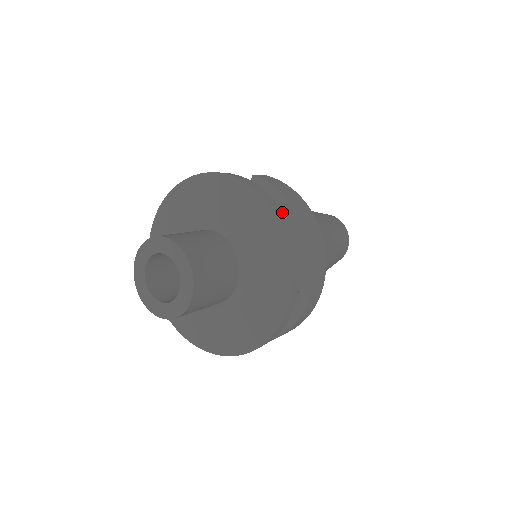
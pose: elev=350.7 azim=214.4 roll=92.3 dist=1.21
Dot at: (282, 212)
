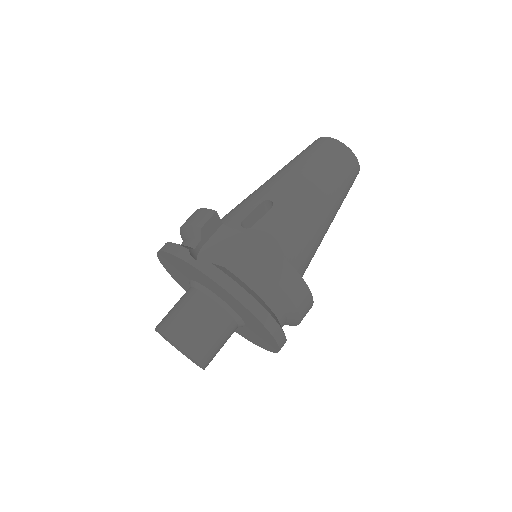
Dot at: (263, 308)
